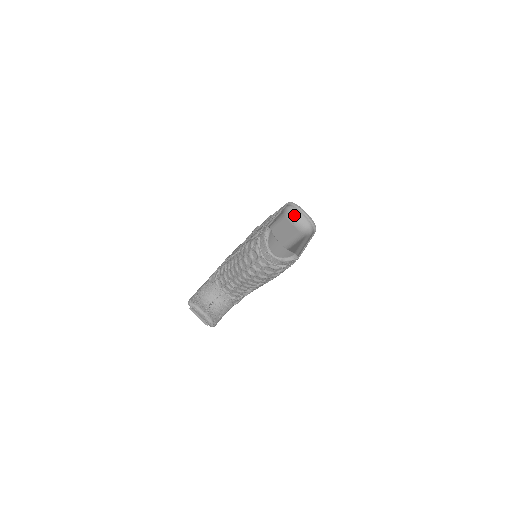
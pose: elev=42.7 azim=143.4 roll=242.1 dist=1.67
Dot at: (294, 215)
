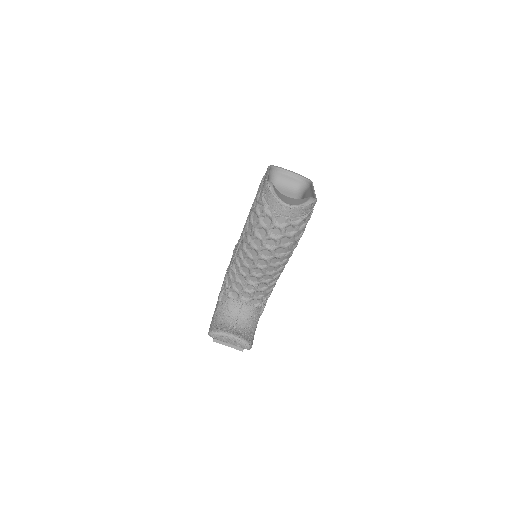
Dot at: (281, 178)
